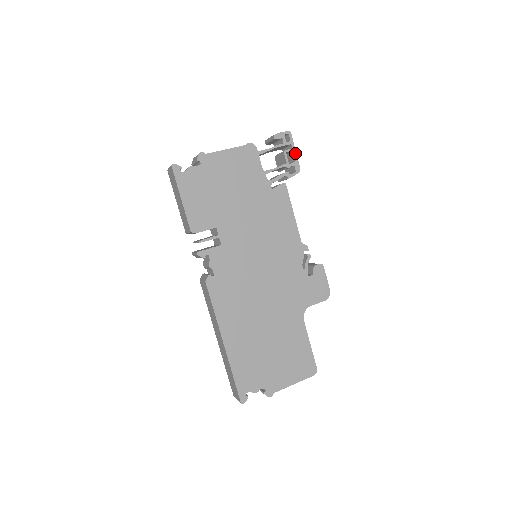
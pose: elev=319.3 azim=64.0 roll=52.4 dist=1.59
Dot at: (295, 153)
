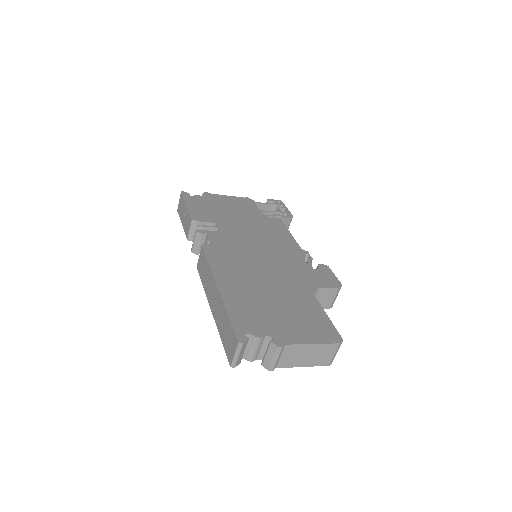
Dot at: (287, 209)
